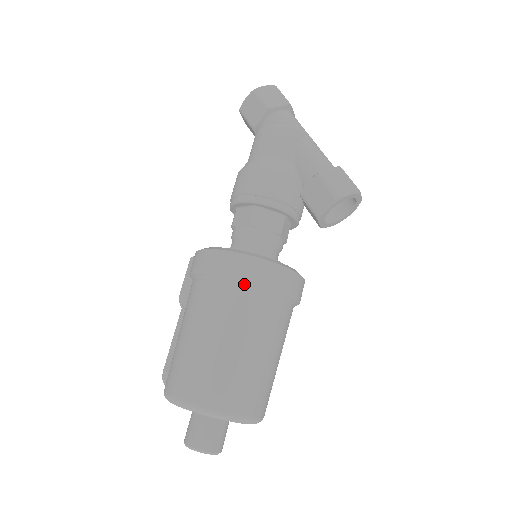
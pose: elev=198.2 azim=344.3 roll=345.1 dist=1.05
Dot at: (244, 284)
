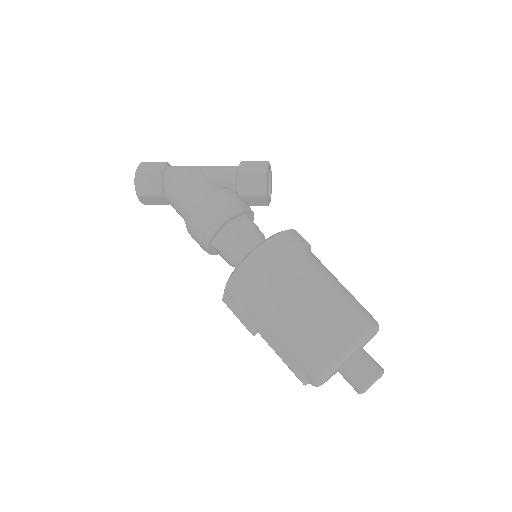
Dot at: (284, 258)
